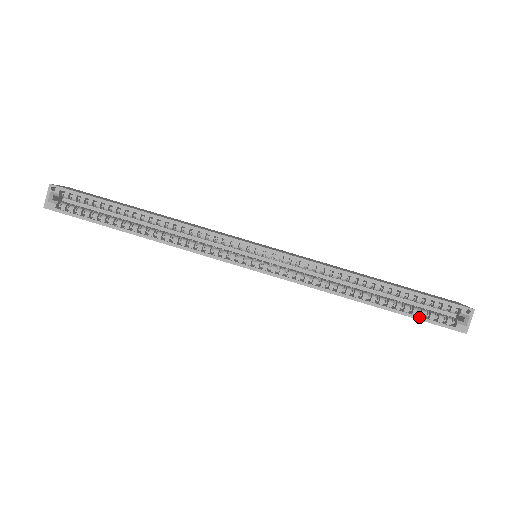
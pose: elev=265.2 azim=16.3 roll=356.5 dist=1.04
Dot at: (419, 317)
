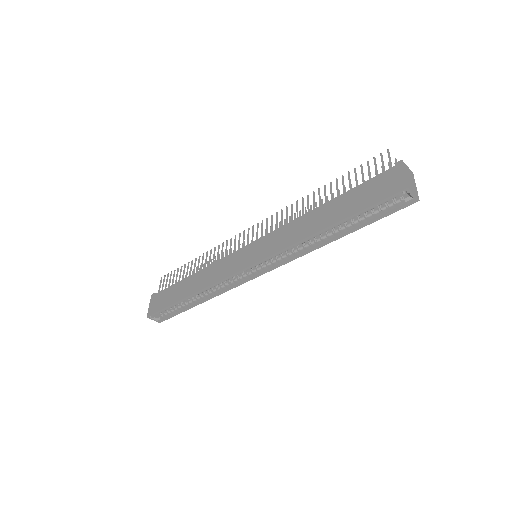
Dot at: (376, 219)
